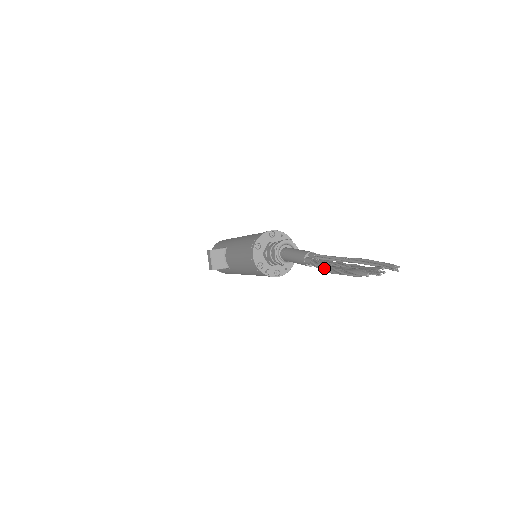
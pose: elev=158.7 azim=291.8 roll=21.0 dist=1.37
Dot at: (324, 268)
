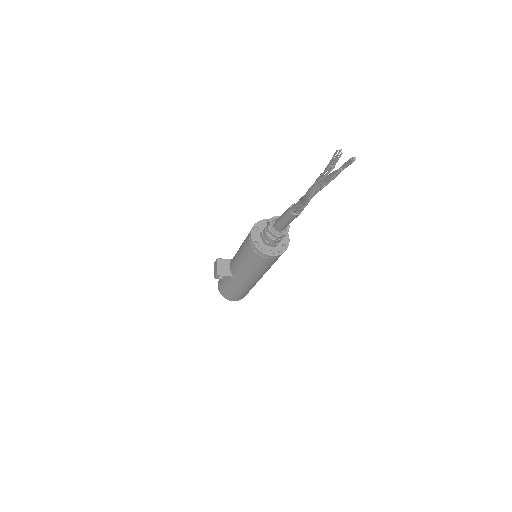
Dot at: (303, 196)
